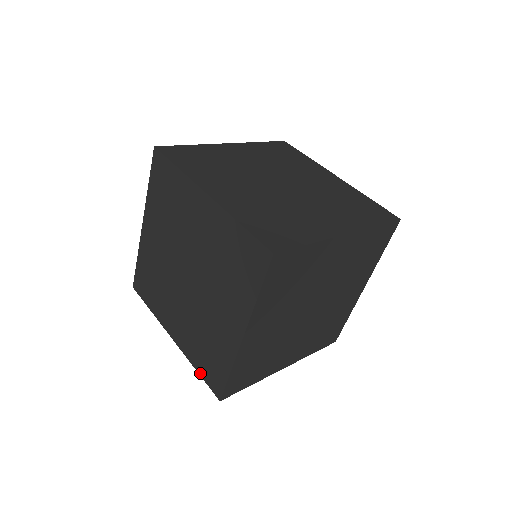
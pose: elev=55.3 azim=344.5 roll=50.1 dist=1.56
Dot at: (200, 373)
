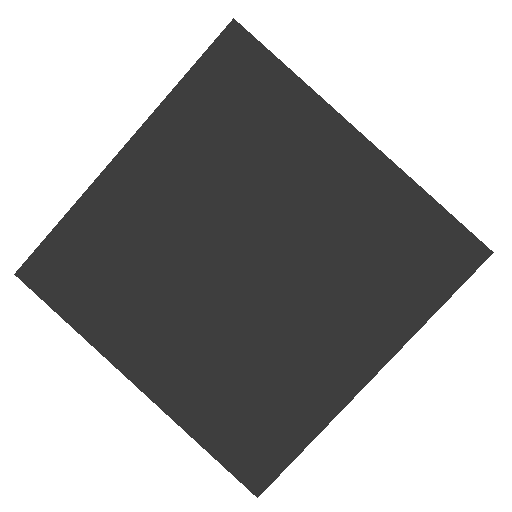
Dot at: (212, 450)
